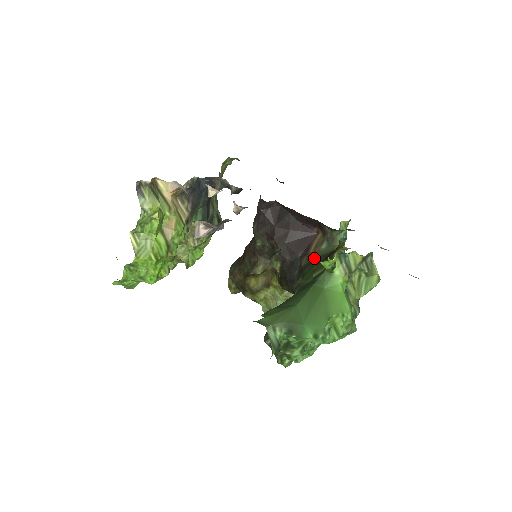
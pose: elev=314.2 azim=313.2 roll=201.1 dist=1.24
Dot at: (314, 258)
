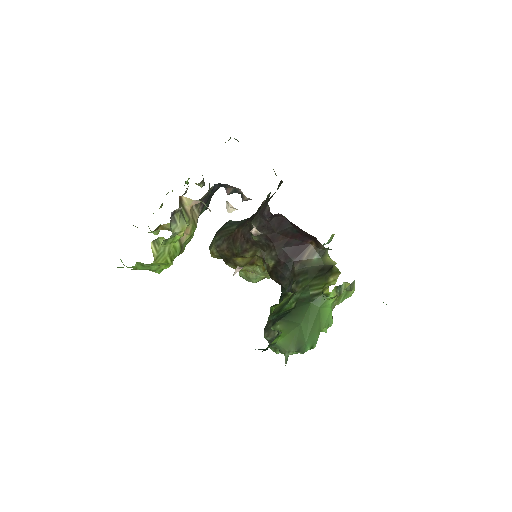
Dot at: (307, 268)
